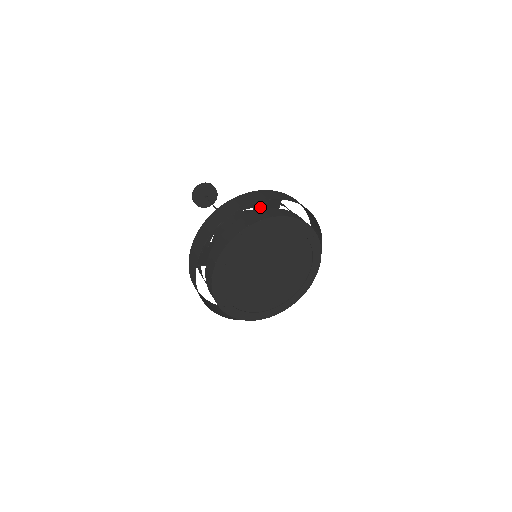
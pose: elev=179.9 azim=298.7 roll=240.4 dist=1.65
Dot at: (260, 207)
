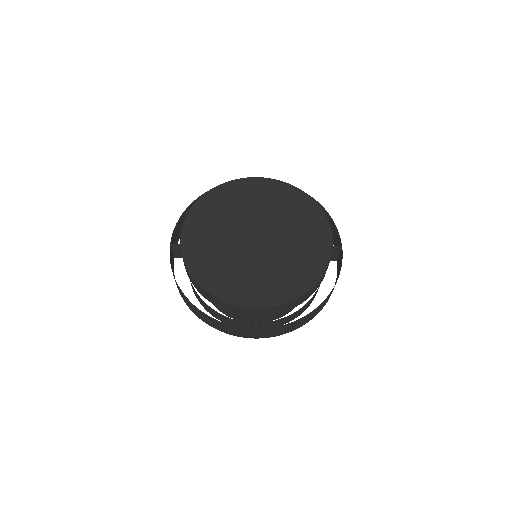
Dot at: occluded
